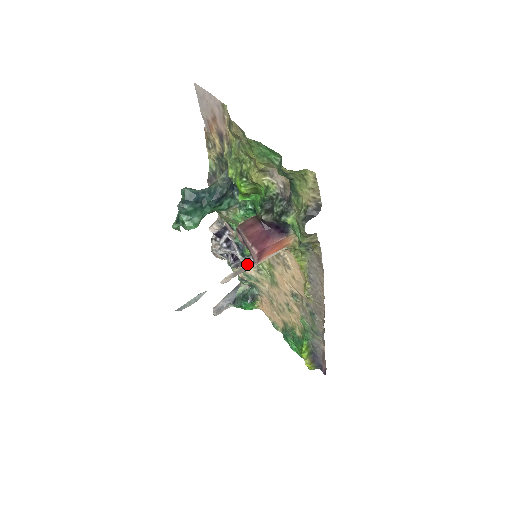
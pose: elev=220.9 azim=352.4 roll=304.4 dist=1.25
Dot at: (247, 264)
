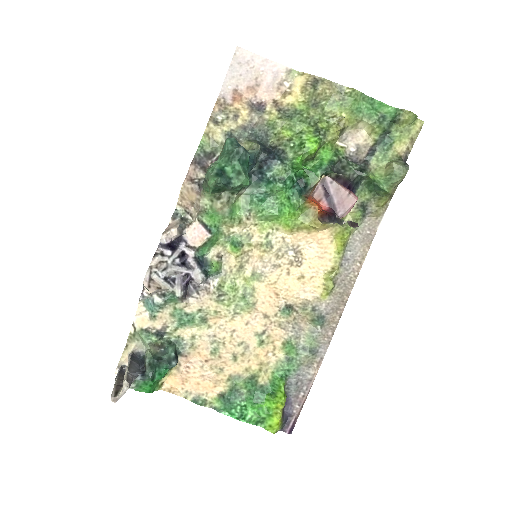
Dot at: (336, 217)
